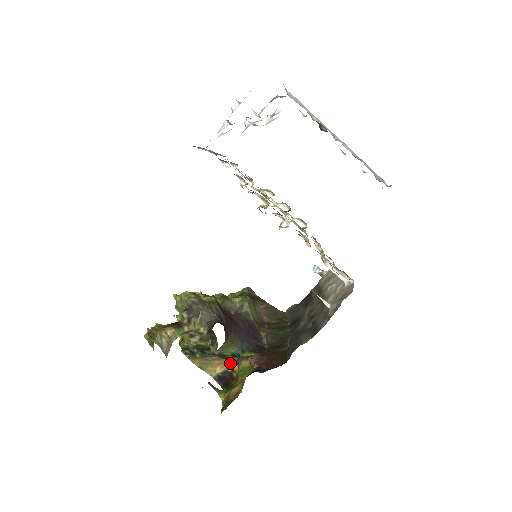
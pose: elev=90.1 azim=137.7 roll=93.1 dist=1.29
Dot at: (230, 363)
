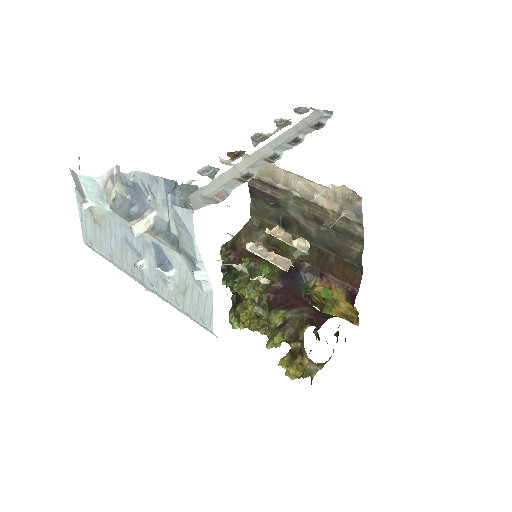
Dot at: occluded
